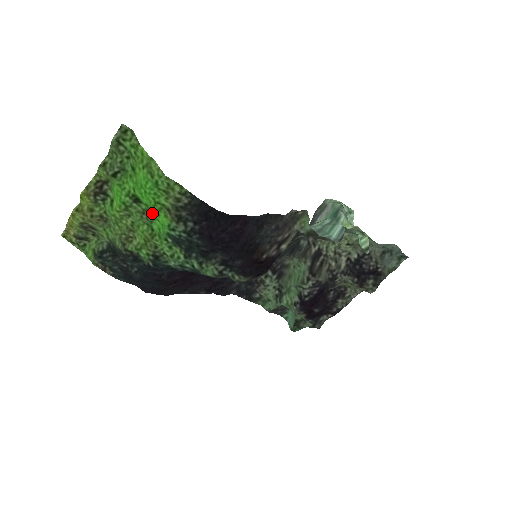
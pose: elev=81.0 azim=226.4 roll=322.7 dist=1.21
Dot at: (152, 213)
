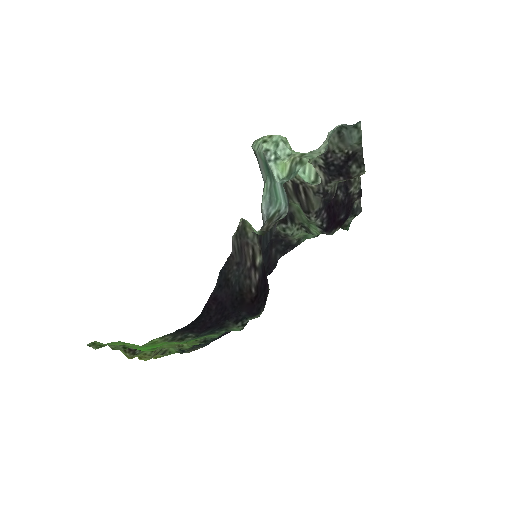
Dot at: occluded
